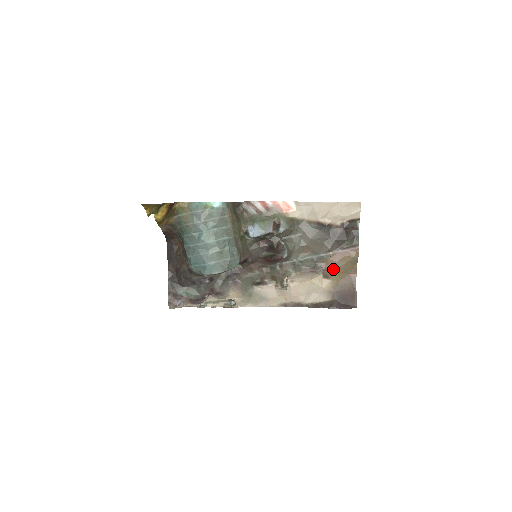
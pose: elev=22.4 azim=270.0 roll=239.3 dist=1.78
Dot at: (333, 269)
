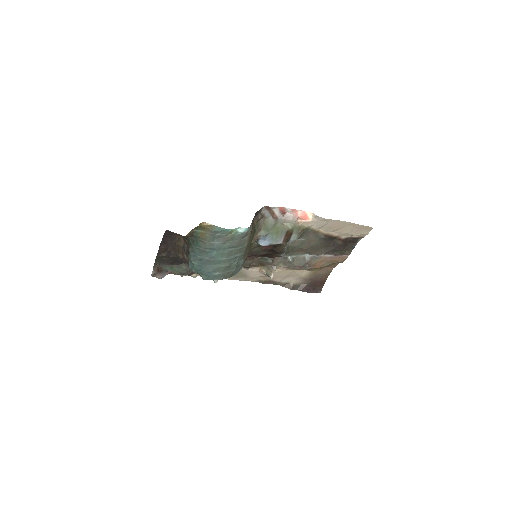
Dot at: occluded
